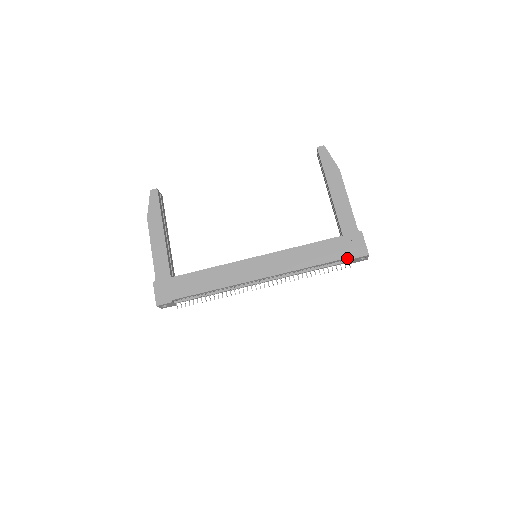
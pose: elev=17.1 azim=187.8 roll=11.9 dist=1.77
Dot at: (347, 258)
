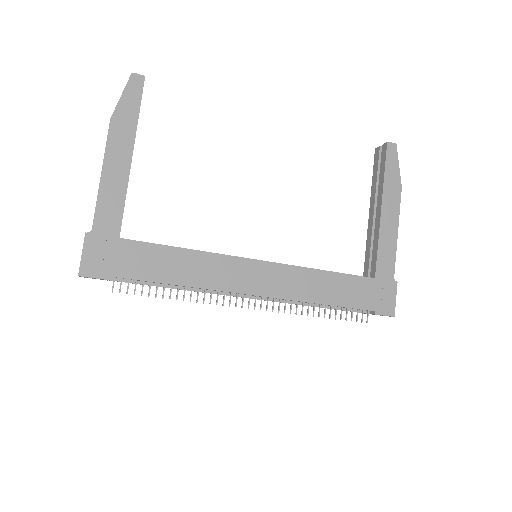
Dot at: (369, 310)
